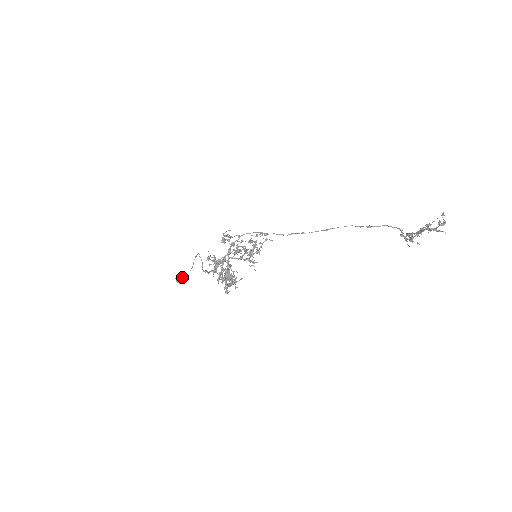
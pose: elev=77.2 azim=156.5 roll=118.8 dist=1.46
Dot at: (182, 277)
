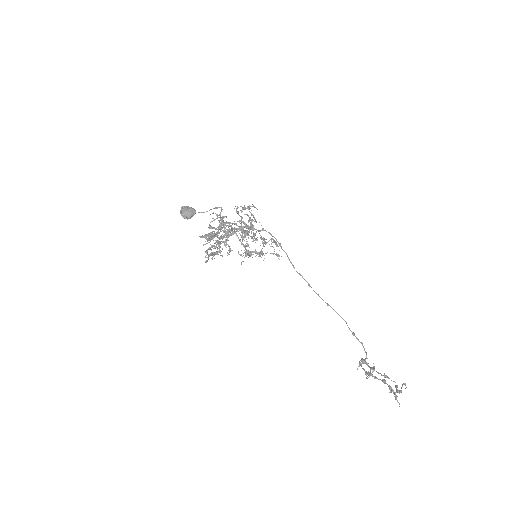
Dot at: (191, 214)
